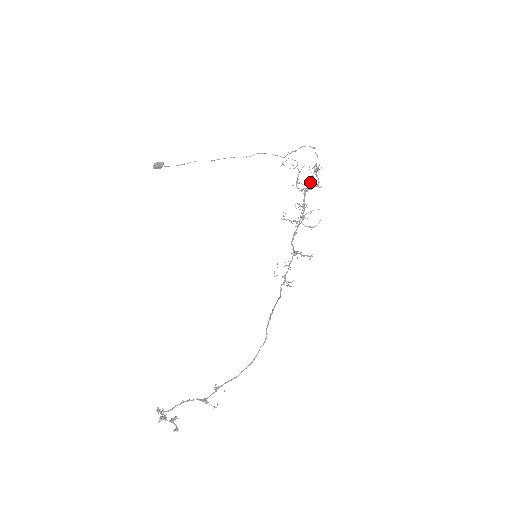
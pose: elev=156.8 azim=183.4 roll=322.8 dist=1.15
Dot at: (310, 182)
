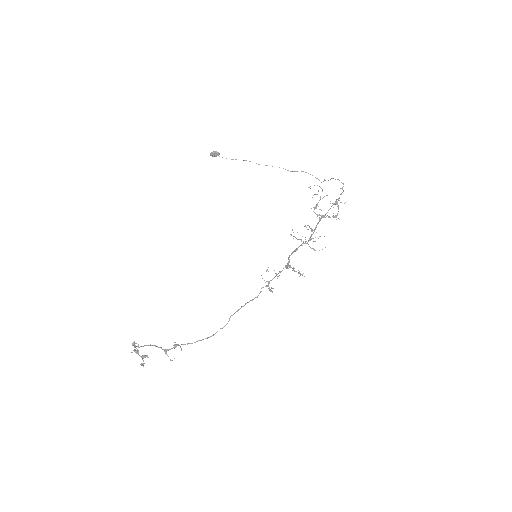
Dot at: occluded
